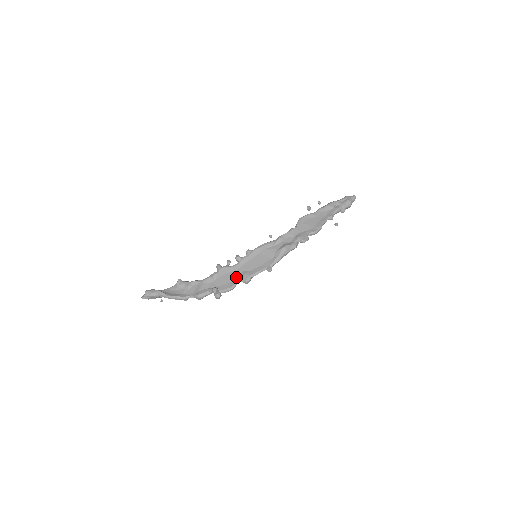
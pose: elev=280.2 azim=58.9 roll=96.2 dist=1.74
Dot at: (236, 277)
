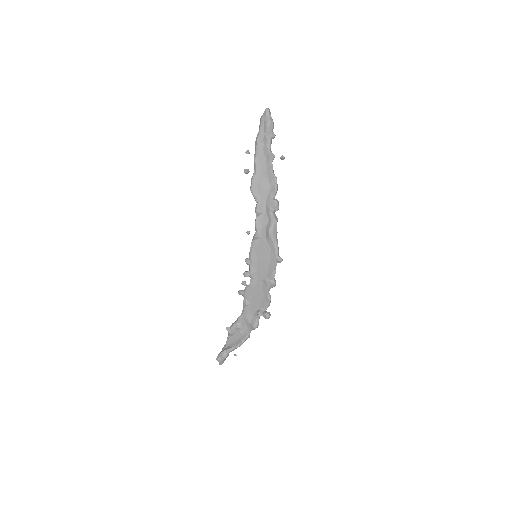
Dot at: (263, 289)
